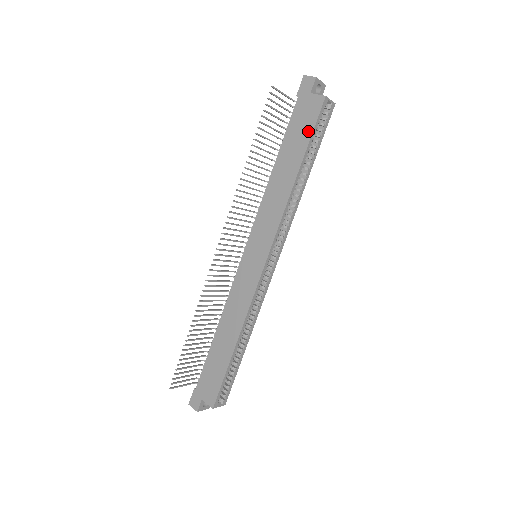
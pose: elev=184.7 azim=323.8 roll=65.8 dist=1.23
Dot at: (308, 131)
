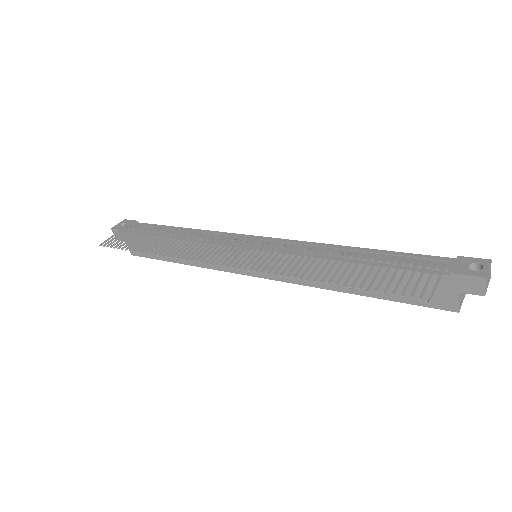
Dot at: (407, 298)
